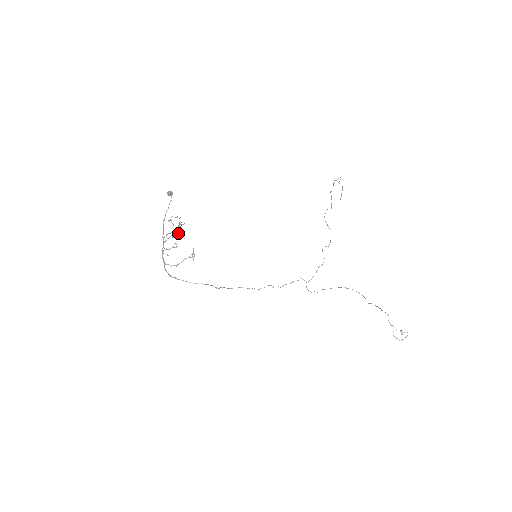
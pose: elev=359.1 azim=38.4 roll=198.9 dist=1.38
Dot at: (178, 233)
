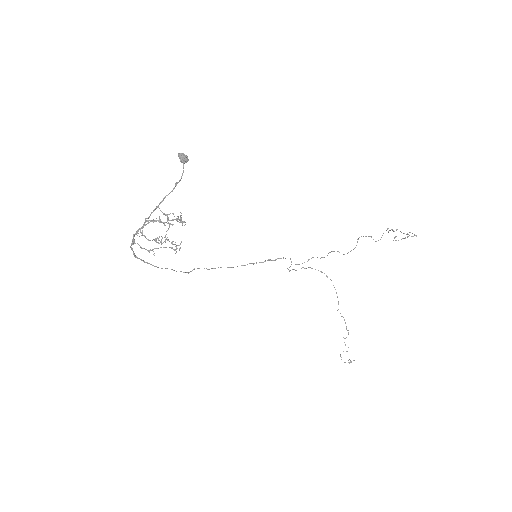
Dot at: (170, 224)
